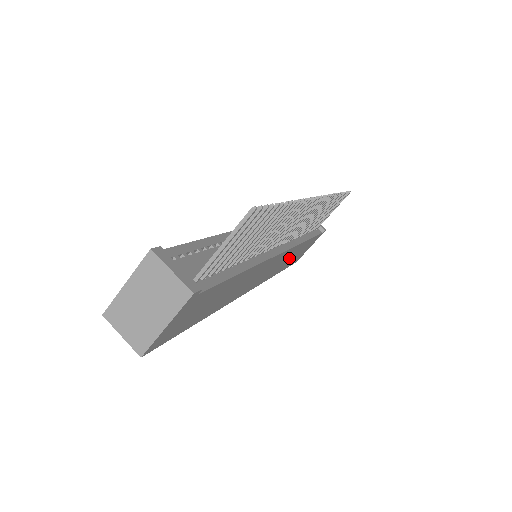
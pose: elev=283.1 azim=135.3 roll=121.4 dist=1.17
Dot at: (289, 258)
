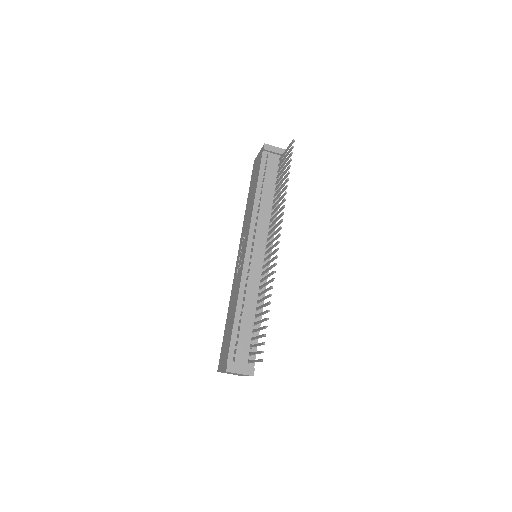
Dot at: occluded
